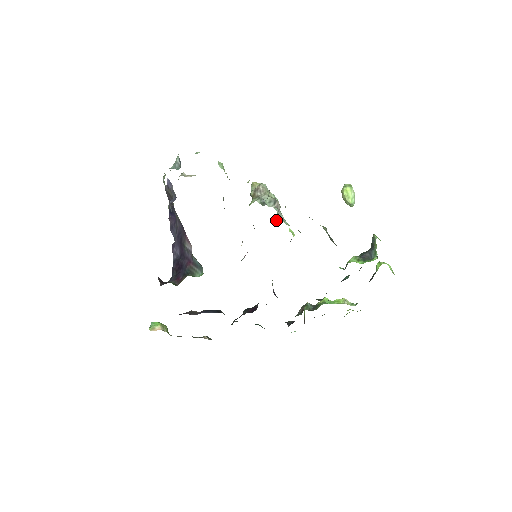
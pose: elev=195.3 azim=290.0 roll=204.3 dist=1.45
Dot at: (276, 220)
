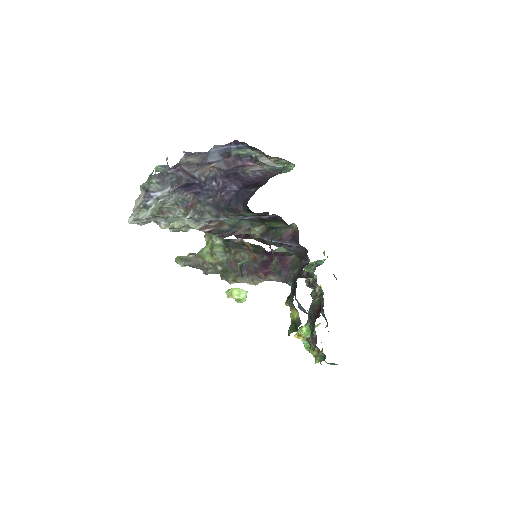
Dot at: occluded
